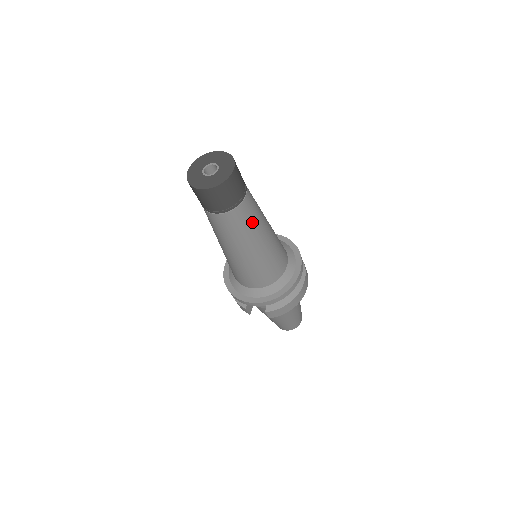
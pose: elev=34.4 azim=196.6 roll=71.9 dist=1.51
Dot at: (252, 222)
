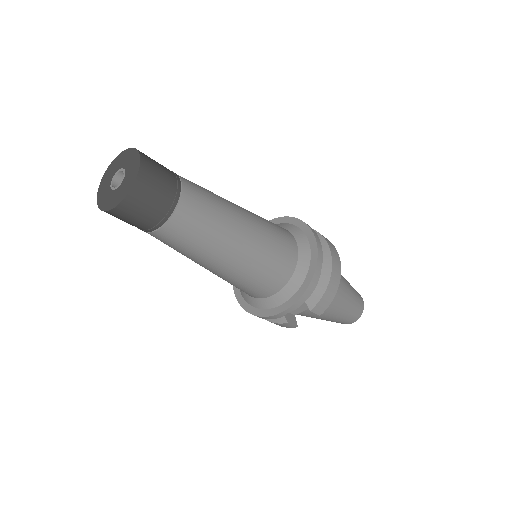
Dot at: (213, 211)
